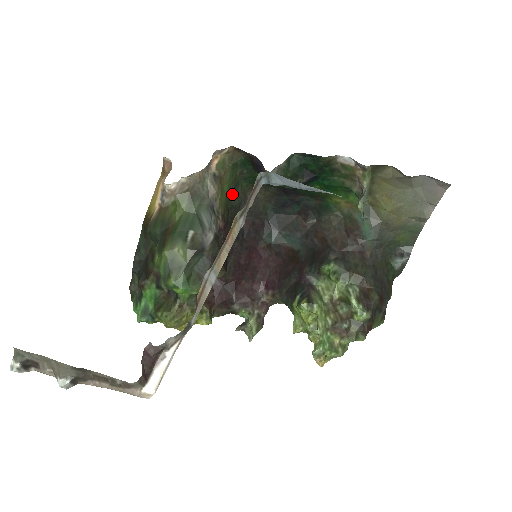
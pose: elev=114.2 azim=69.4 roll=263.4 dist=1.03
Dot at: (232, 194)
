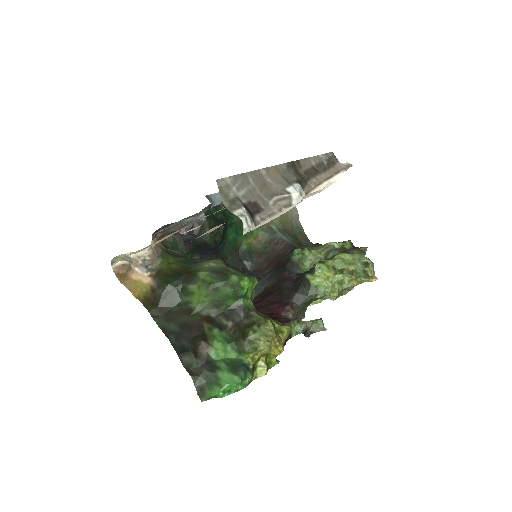
Dot at: occluded
